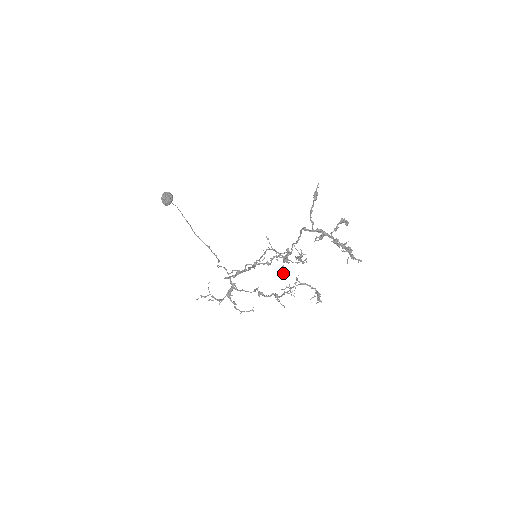
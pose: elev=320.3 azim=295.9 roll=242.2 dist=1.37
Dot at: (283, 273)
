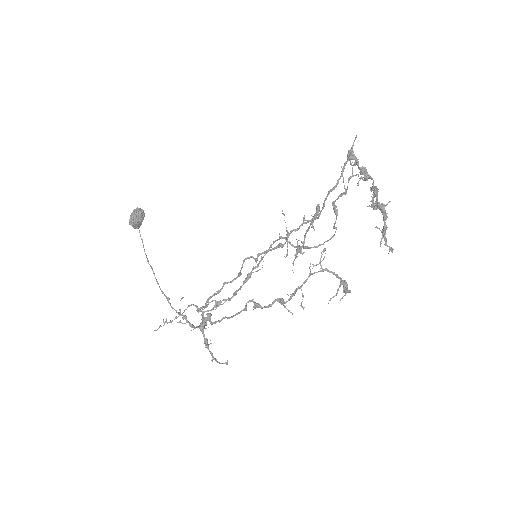
Dot at: occluded
